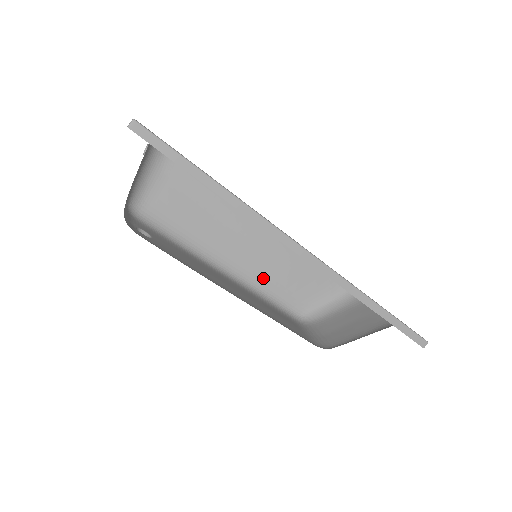
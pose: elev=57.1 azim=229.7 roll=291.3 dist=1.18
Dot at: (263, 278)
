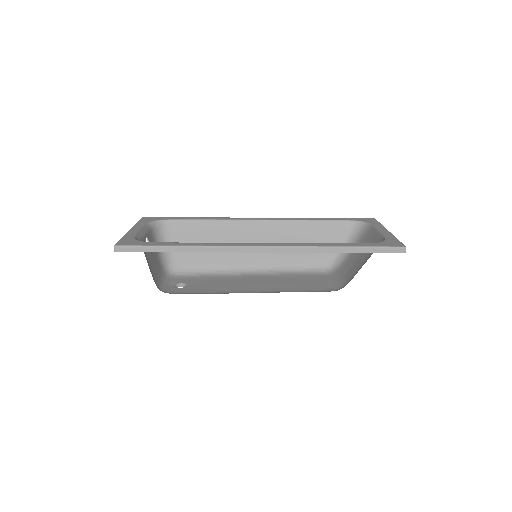
Dot at: (283, 259)
